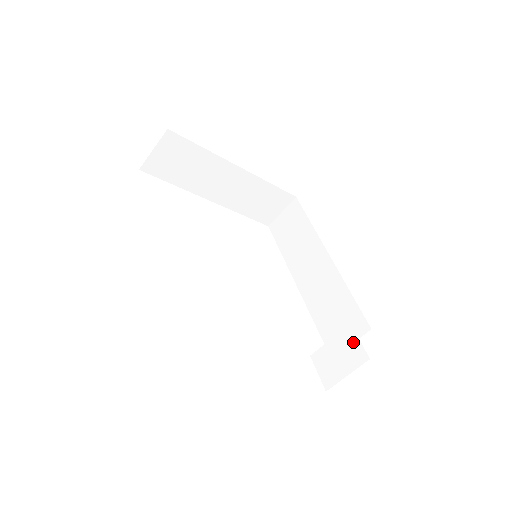
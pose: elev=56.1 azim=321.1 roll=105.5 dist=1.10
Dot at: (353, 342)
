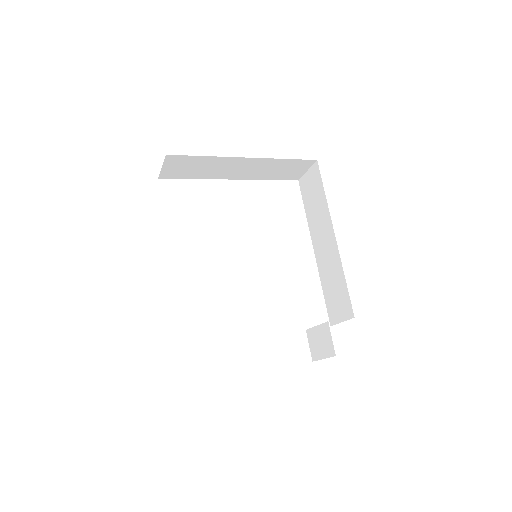
Dot at: (328, 337)
